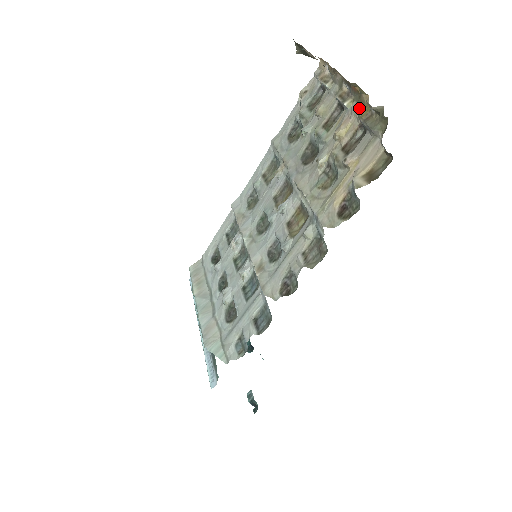
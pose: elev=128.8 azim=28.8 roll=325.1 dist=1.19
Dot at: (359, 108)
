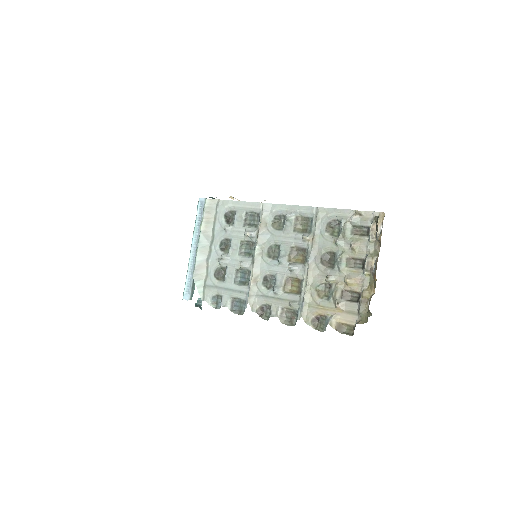
Dot at: (367, 285)
